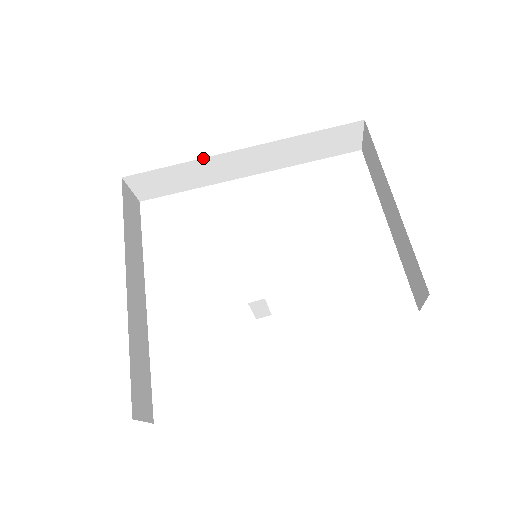
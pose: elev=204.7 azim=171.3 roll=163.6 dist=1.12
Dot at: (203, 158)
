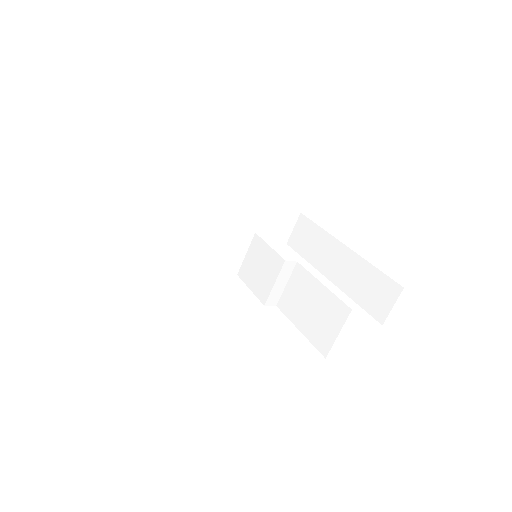
Dot at: (192, 187)
